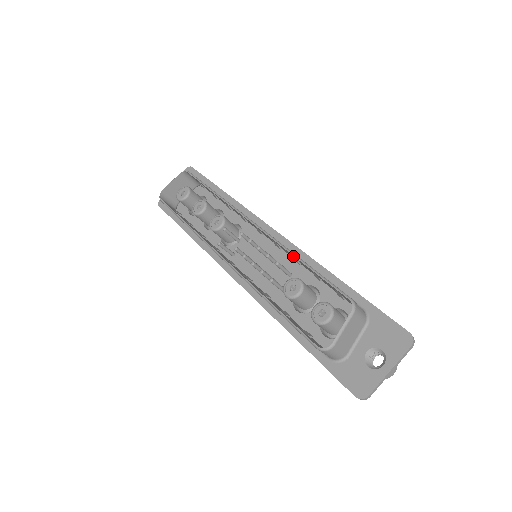
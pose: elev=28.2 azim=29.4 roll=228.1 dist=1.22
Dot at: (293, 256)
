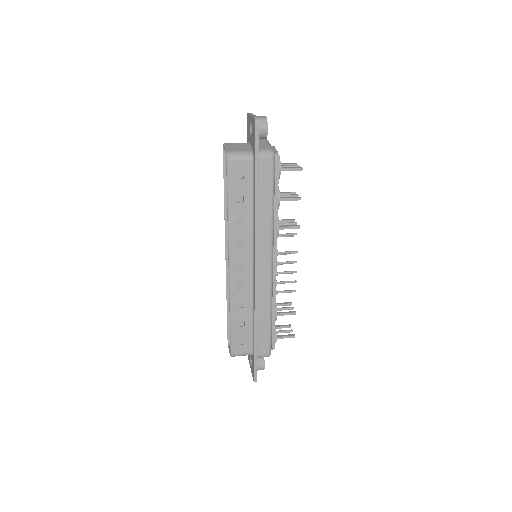
Dot at: (235, 305)
